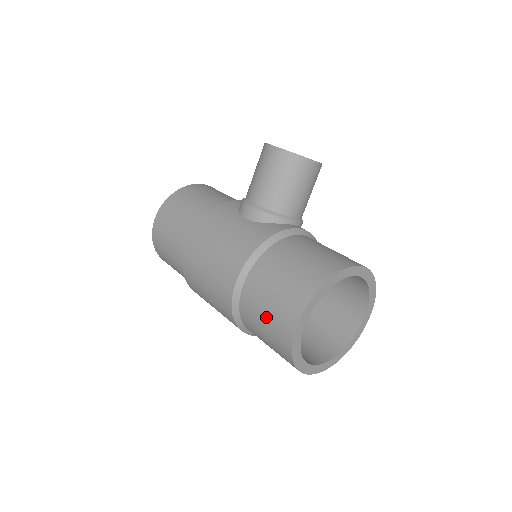
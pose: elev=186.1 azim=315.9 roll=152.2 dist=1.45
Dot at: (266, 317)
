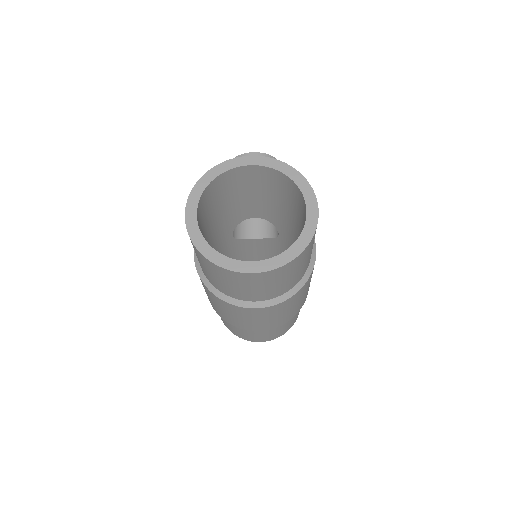
Dot at: occluded
